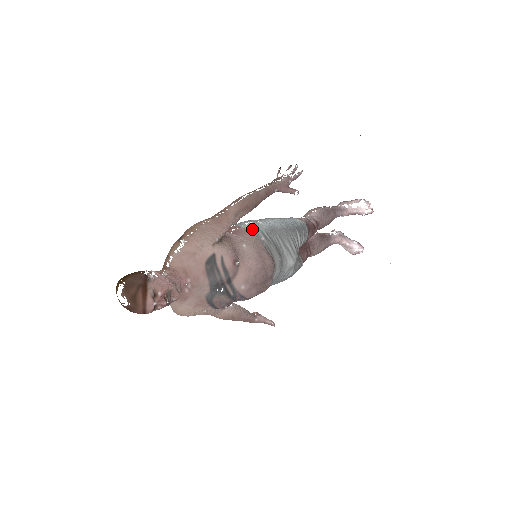
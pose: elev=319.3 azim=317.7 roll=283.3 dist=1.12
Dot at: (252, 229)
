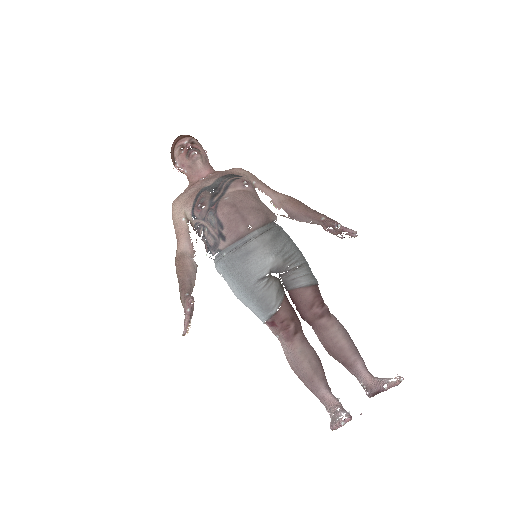
Dot at: occluded
